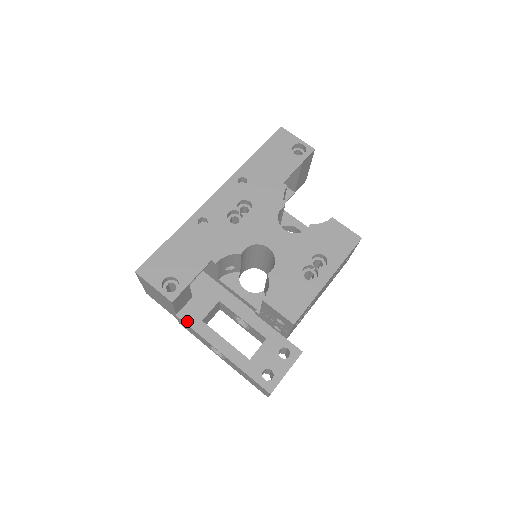
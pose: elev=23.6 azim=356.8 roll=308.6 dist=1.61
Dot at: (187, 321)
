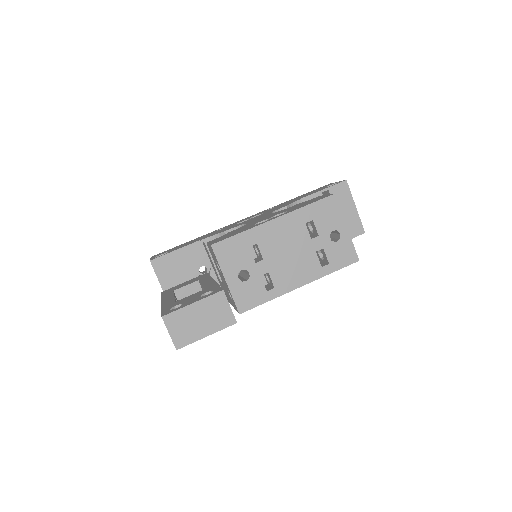
Dot at: (164, 293)
